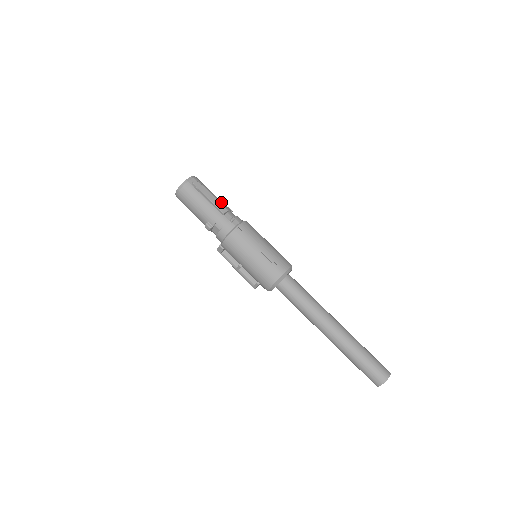
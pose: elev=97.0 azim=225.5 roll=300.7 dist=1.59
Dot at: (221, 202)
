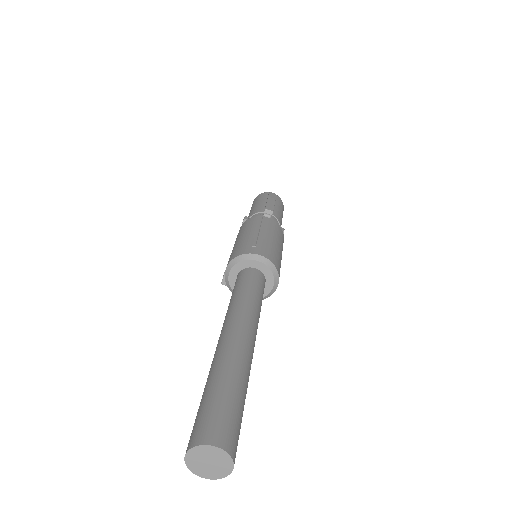
Dot at: (278, 213)
